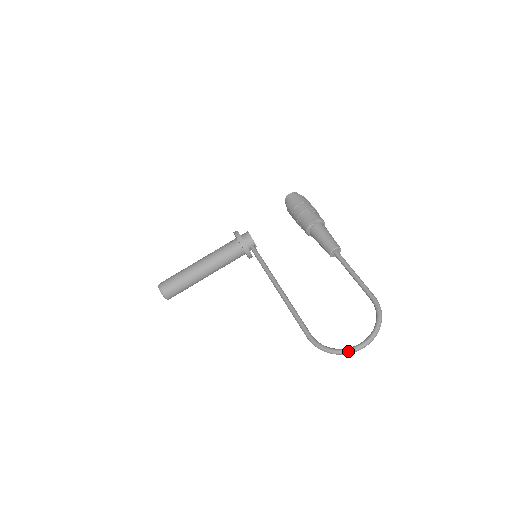
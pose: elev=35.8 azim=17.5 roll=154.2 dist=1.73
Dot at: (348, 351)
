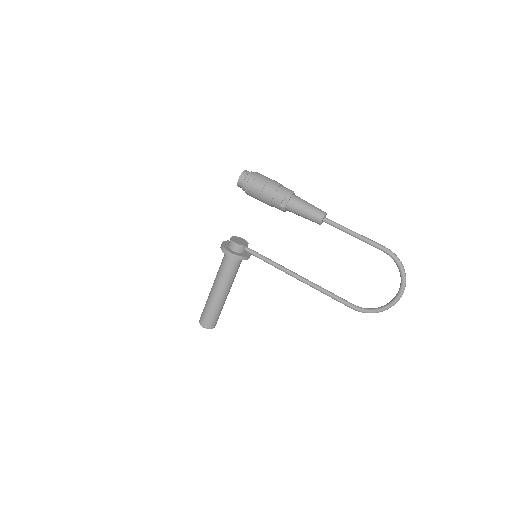
Dot at: (391, 306)
